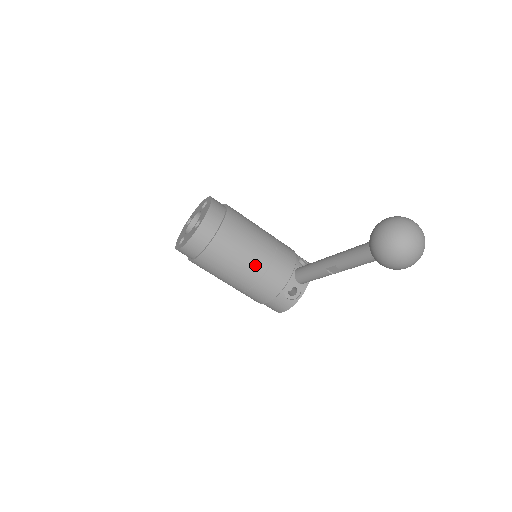
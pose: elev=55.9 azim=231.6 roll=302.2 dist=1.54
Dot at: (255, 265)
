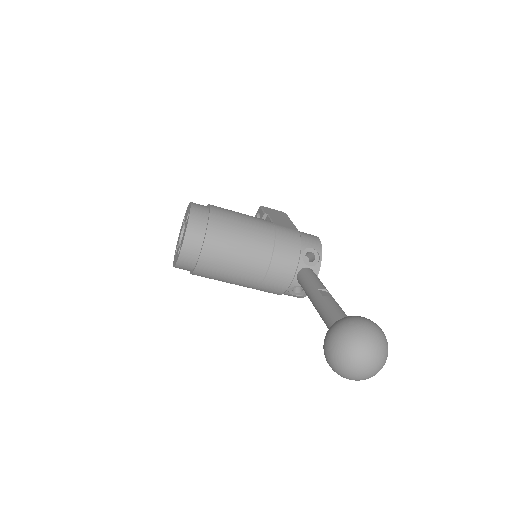
Dot at: (248, 280)
